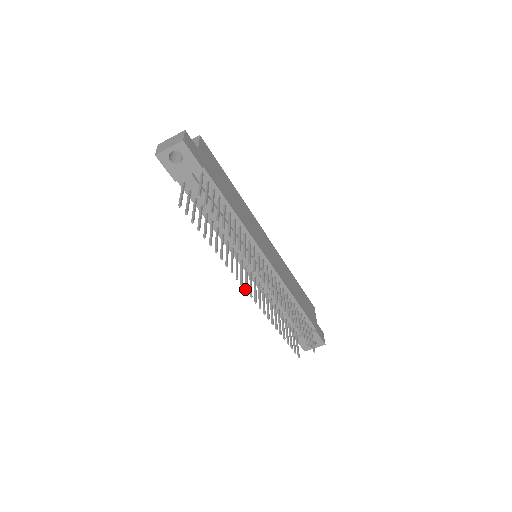
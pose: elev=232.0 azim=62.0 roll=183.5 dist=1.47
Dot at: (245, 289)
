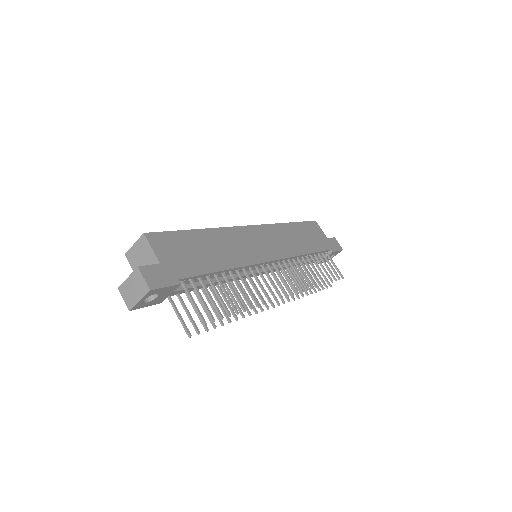
Dot at: occluded
